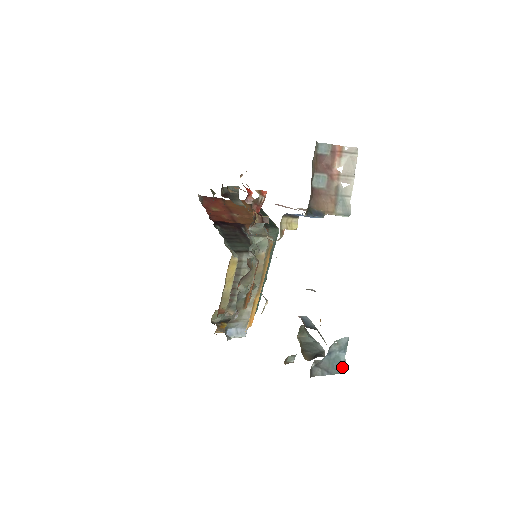
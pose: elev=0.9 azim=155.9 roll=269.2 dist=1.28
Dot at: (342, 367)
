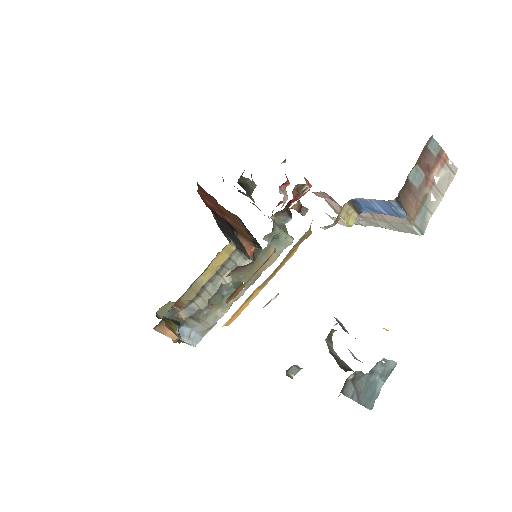
Dot at: (373, 400)
